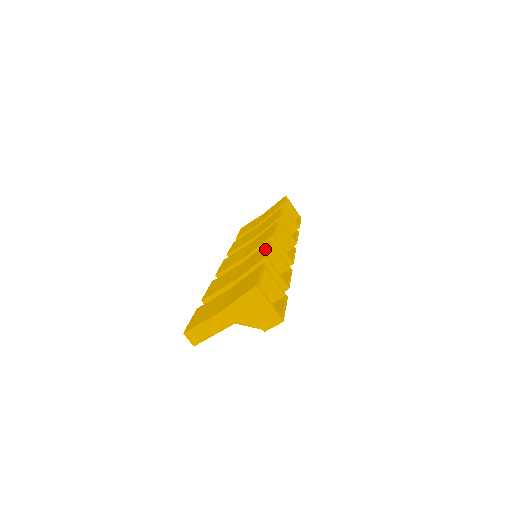
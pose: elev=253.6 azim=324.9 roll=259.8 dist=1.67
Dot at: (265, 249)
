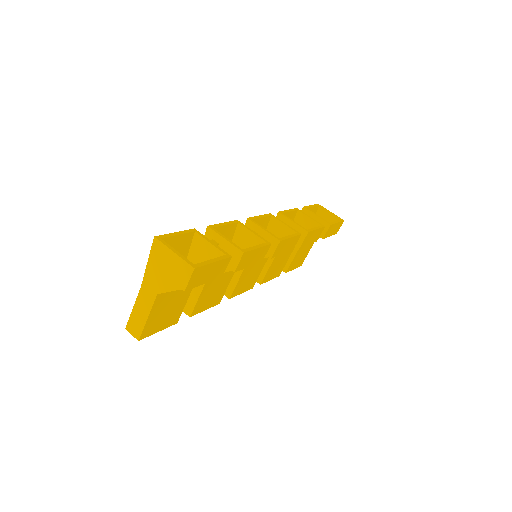
Dot at: occluded
